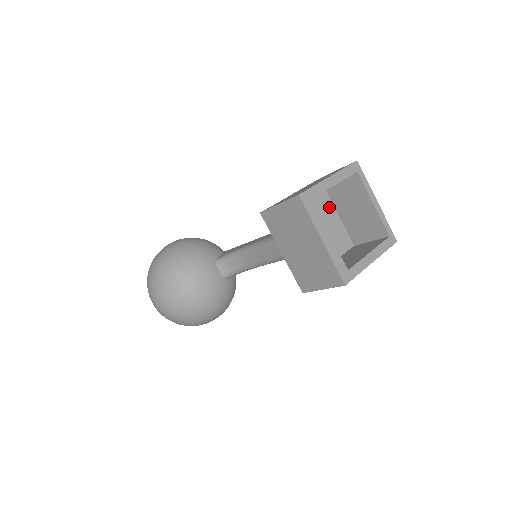
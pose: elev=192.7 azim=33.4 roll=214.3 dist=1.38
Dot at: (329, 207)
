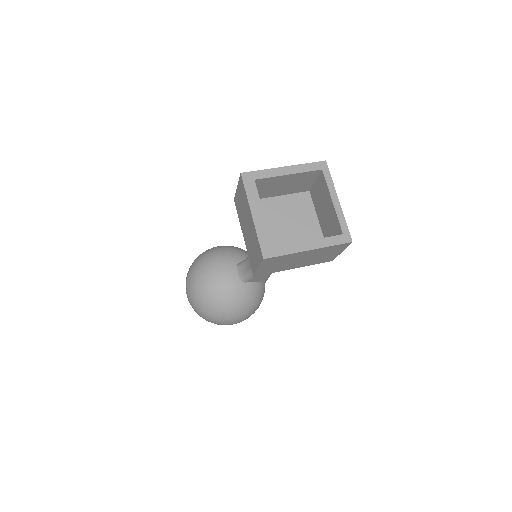
Dot at: (308, 209)
